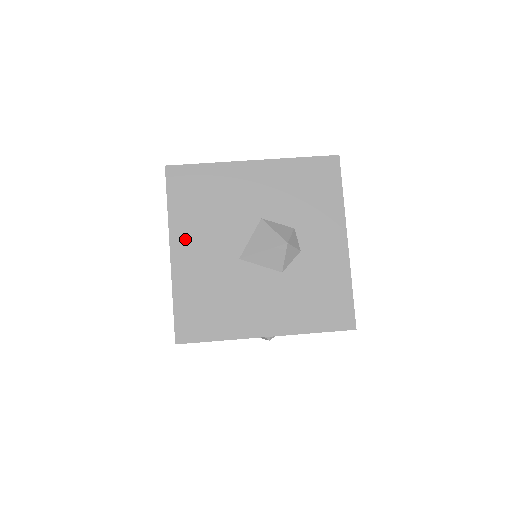
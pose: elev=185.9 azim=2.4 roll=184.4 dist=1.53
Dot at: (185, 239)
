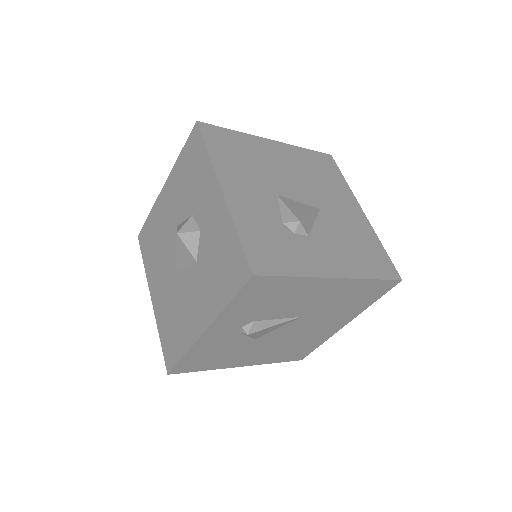
Dot at: (154, 282)
